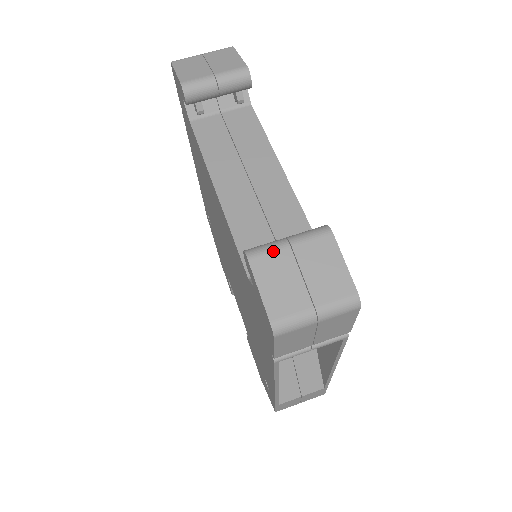
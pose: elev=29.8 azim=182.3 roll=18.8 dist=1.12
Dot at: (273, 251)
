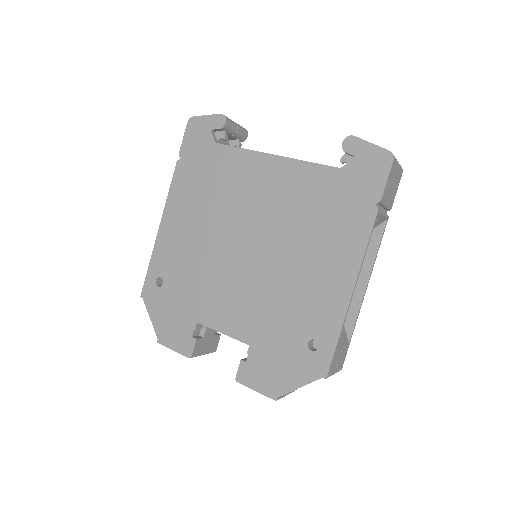
Dot at: occluded
